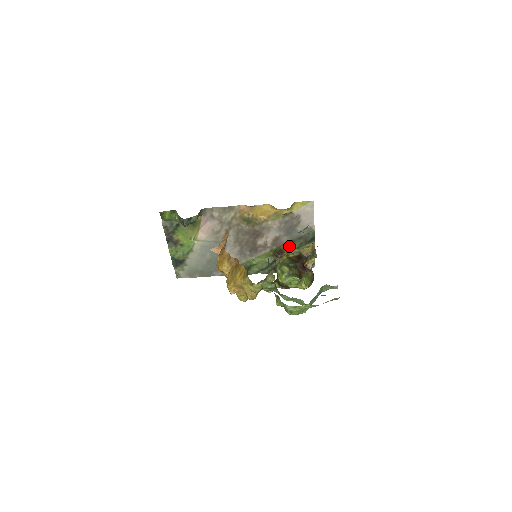
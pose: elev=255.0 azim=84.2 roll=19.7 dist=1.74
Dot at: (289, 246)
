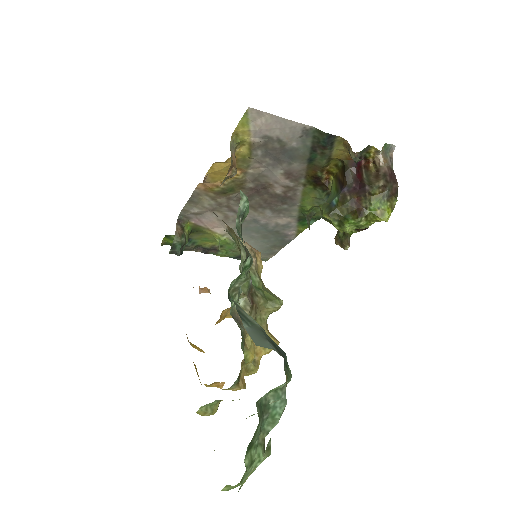
Dot at: (315, 167)
